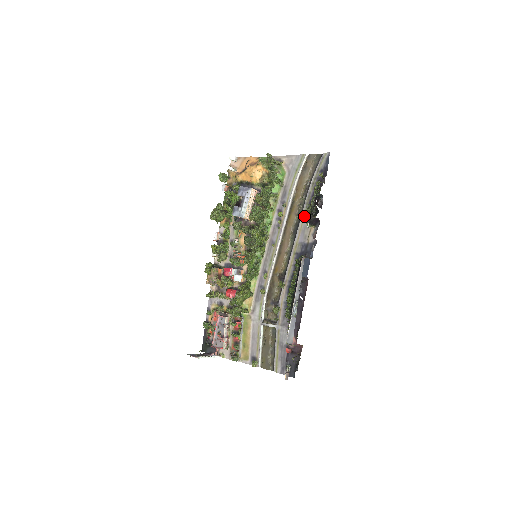
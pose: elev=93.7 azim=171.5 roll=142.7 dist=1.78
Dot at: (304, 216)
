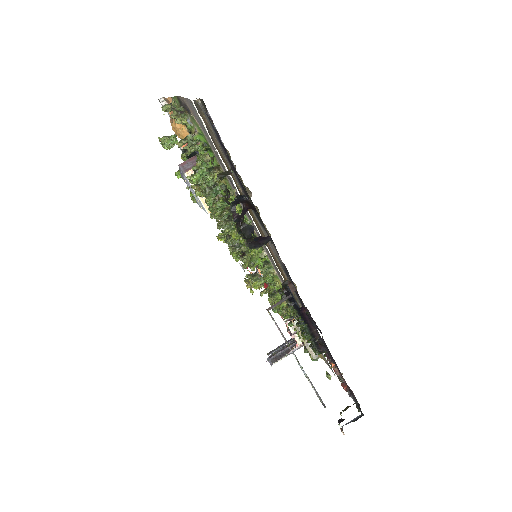
Dot at: (255, 216)
